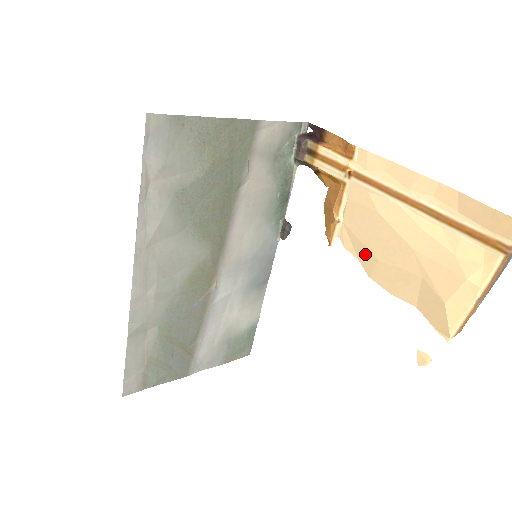
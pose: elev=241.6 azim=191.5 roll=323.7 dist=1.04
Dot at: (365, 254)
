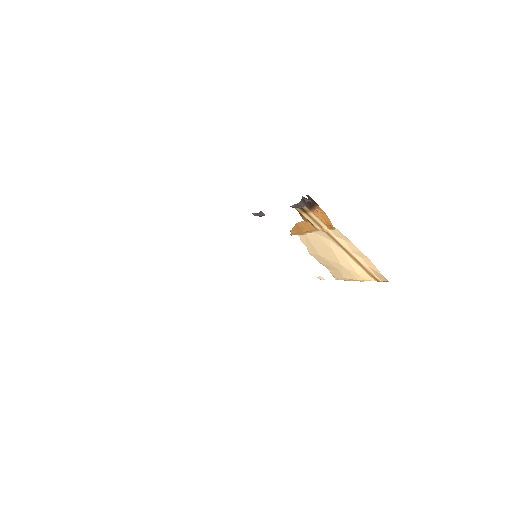
Dot at: (313, 250)
